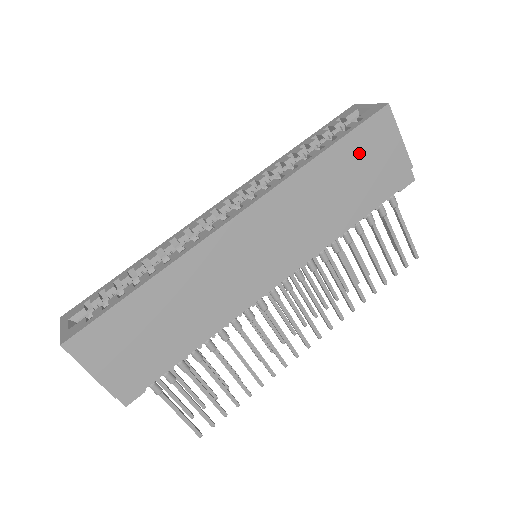
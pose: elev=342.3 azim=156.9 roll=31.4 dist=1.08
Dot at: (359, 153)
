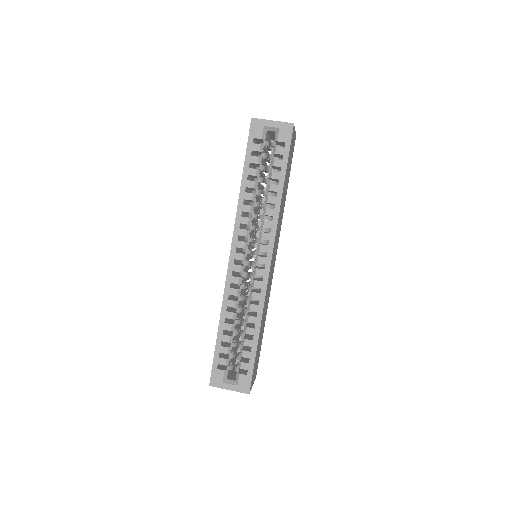
Dot at: occluded
